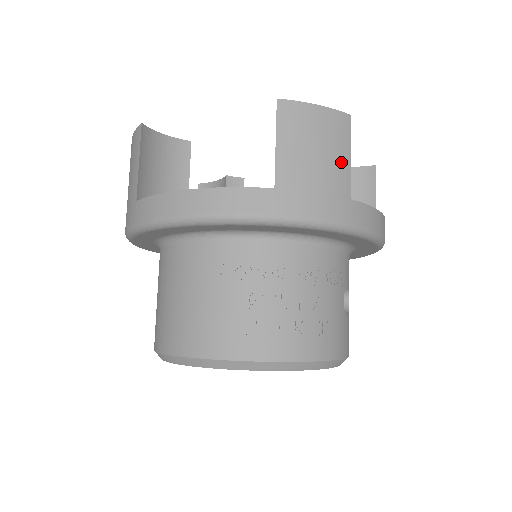
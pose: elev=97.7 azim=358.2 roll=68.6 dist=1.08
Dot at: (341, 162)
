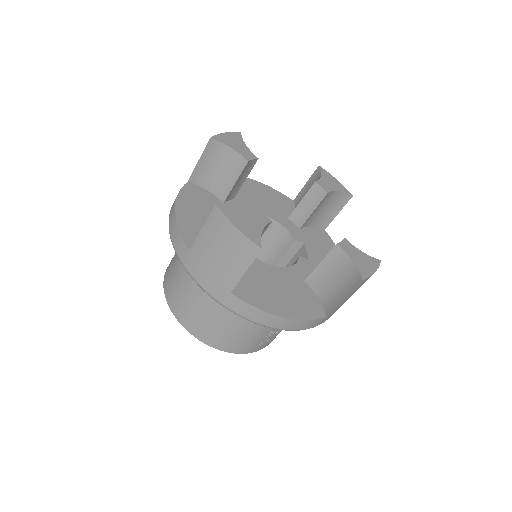
Dot at: occluded
